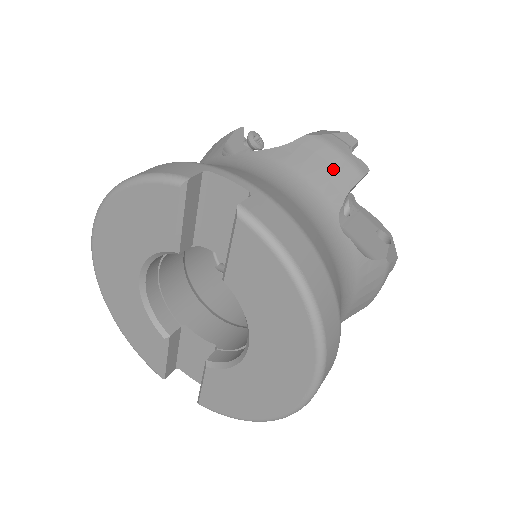
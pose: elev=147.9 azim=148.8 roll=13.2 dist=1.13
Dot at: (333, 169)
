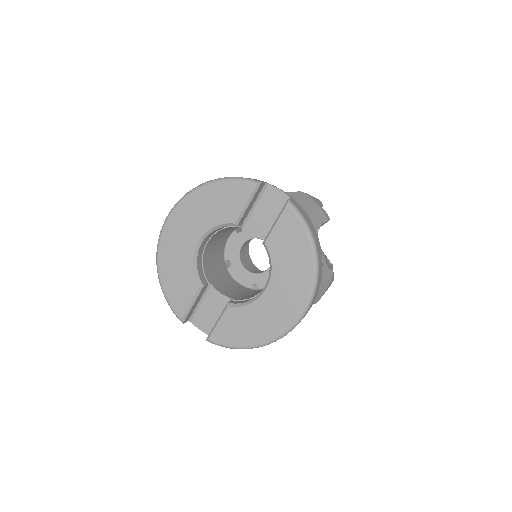
Dot at: (315, 211)
